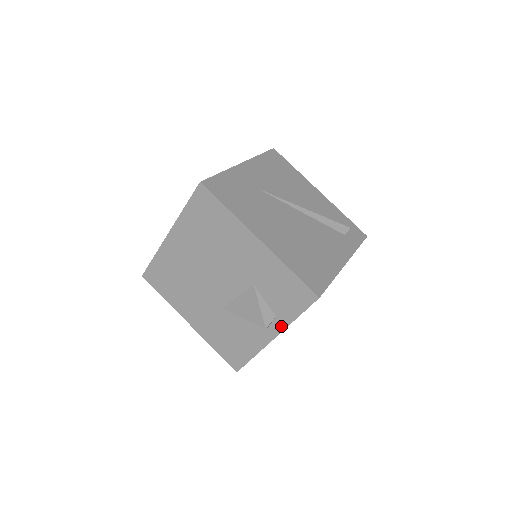
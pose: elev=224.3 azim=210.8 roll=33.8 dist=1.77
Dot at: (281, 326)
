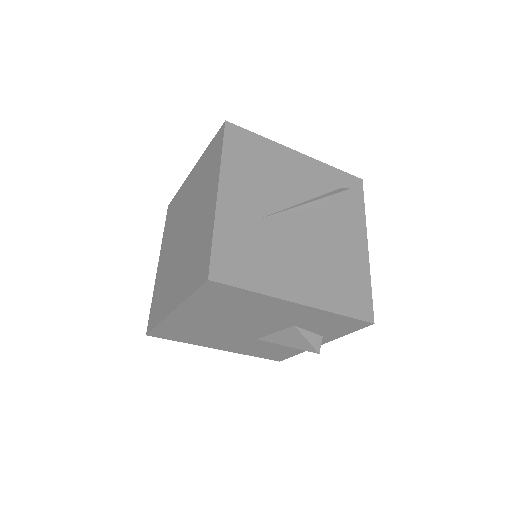
Dot at: (329, 340)
